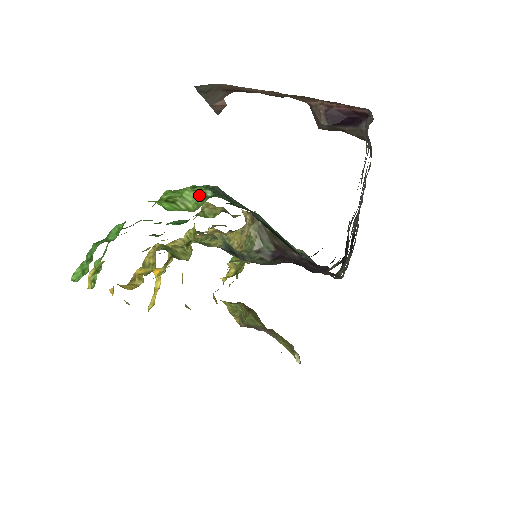
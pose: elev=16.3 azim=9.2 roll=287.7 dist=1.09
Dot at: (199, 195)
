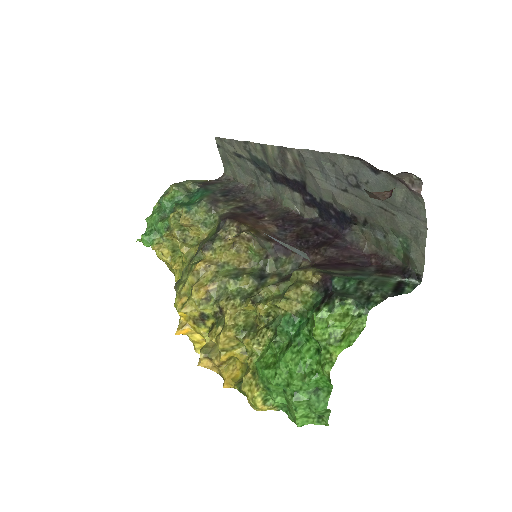
Dot at: (356, 318)
